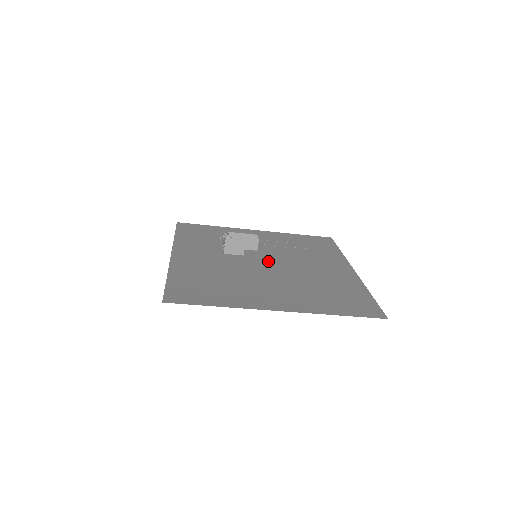
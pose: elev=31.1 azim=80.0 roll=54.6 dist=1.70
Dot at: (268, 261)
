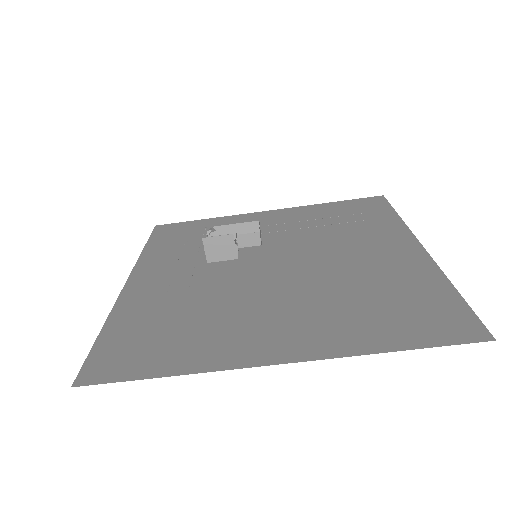
Dot at: (275, 260)
